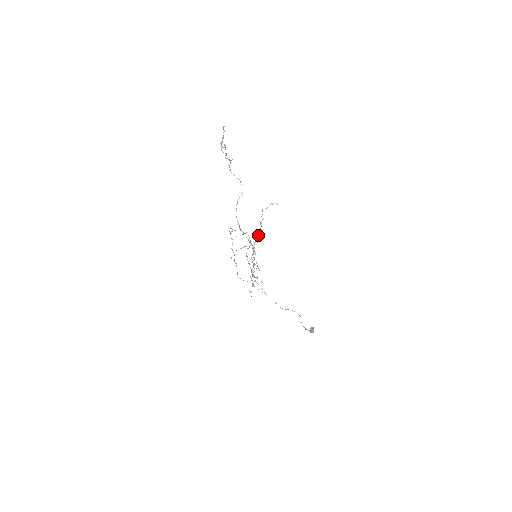
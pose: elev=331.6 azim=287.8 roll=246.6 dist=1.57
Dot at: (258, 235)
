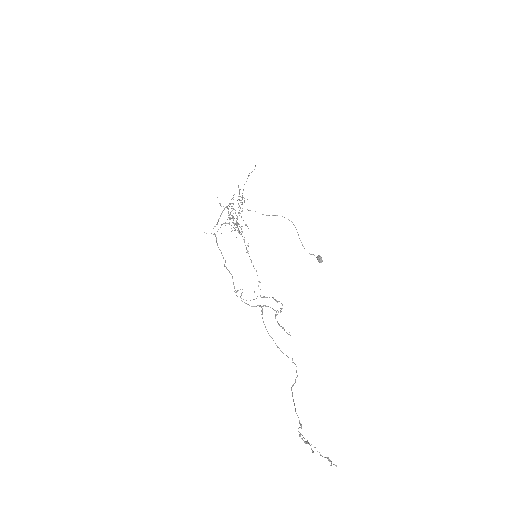
Dot at: occluded
